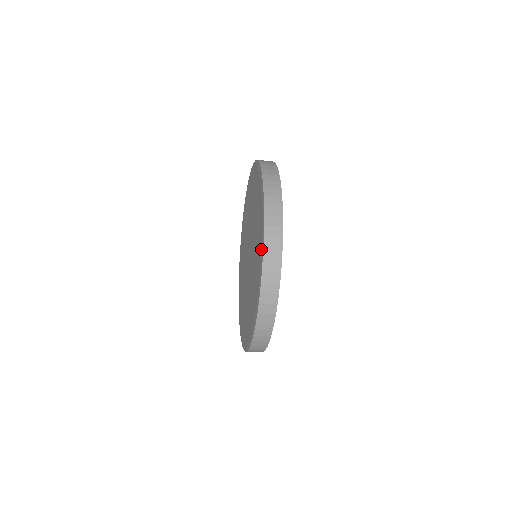
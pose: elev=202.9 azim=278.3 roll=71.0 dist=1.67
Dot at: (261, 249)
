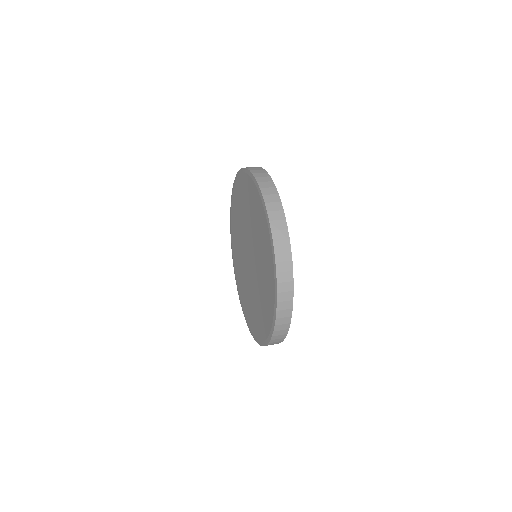
Dot at: (261, 340)
